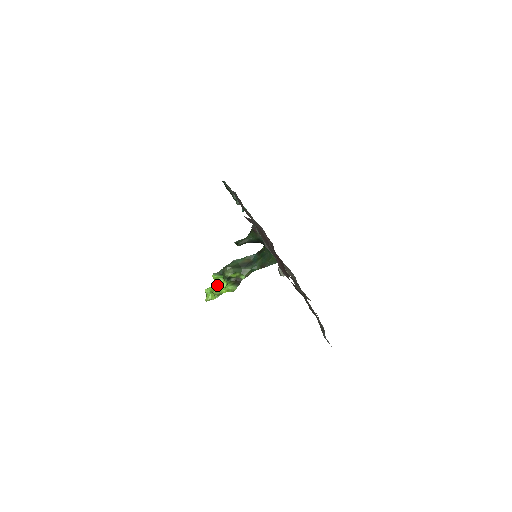
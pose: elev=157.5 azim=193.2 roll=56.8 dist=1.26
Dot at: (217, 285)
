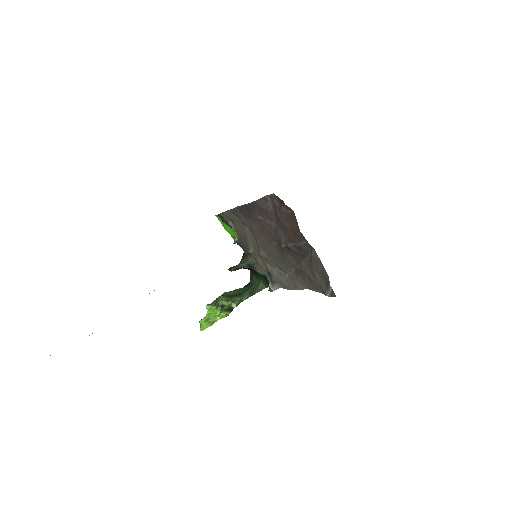
Dot at: (211, 314)
